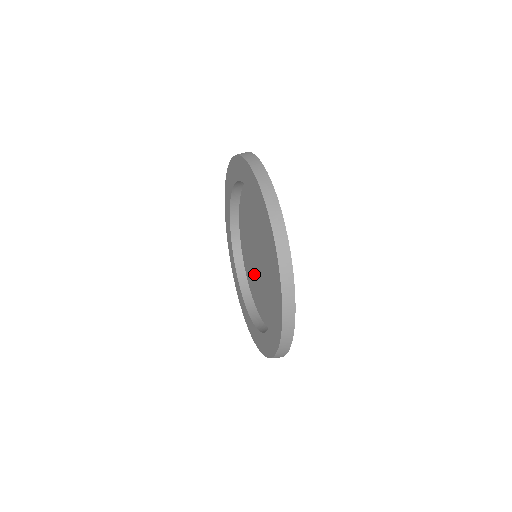
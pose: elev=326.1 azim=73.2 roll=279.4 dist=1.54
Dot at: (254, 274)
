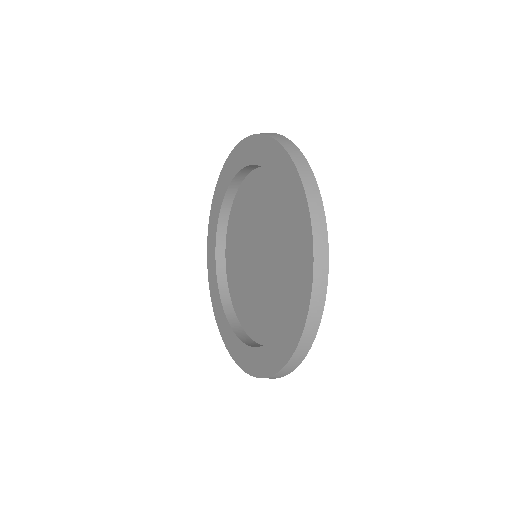
Dot at: (241, 260)
